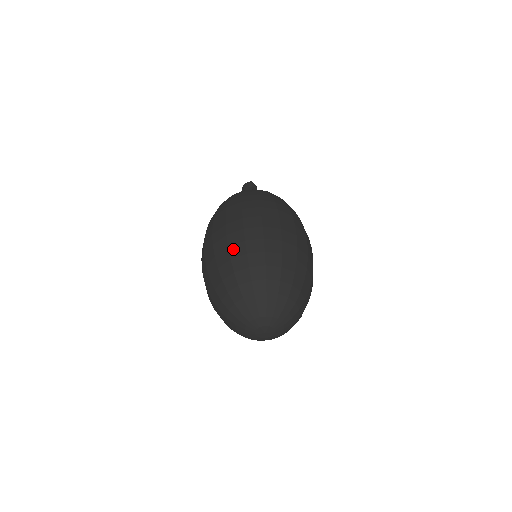
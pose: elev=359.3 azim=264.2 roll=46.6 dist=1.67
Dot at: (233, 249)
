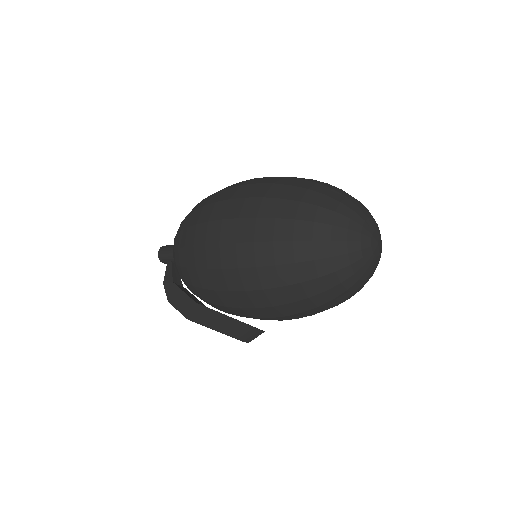
Dot at: (294, 177)
